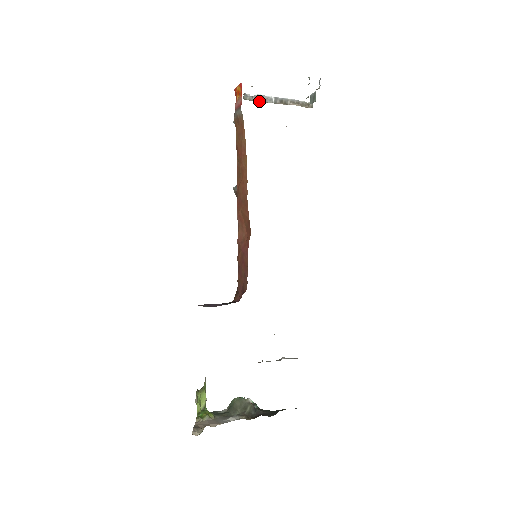
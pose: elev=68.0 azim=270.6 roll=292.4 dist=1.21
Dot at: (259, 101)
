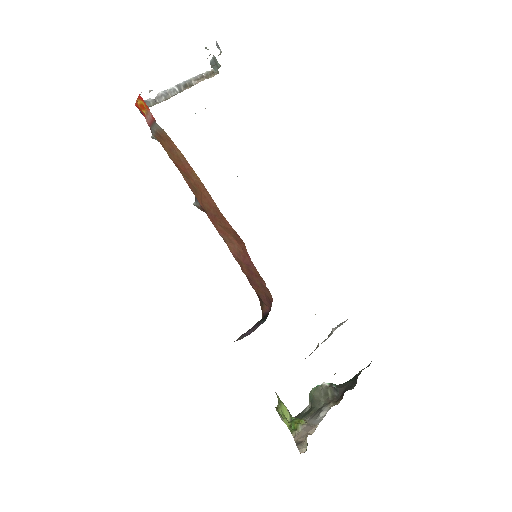
Dot at: (164, 100)
